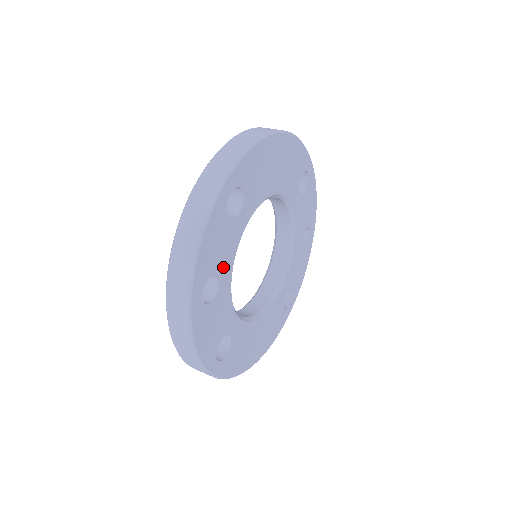
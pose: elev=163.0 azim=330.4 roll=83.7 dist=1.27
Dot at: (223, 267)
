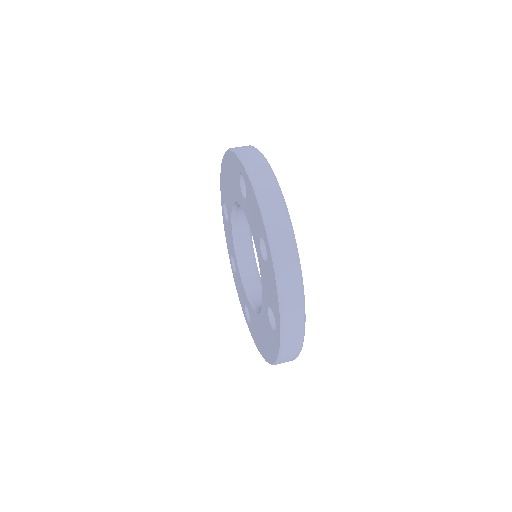
Dot at: occluded
